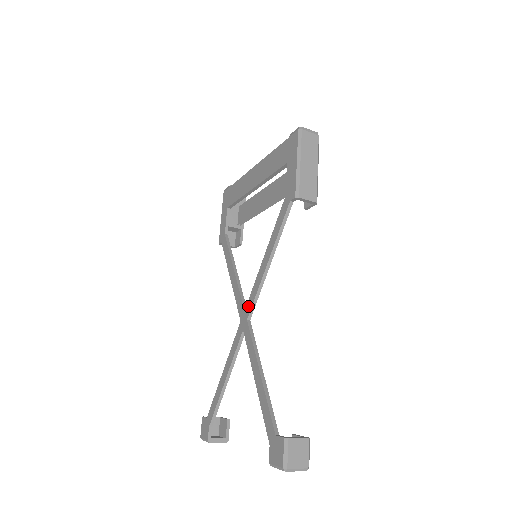
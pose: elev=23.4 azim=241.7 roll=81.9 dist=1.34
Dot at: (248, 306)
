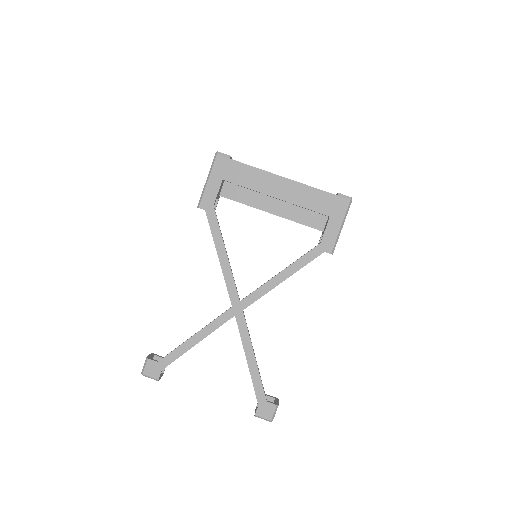
Dot at: (247, 301)
